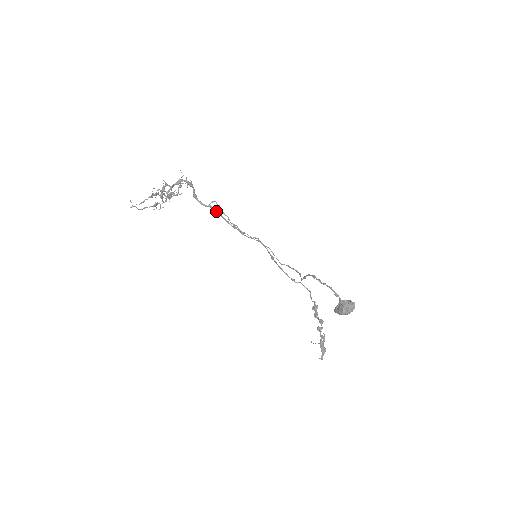
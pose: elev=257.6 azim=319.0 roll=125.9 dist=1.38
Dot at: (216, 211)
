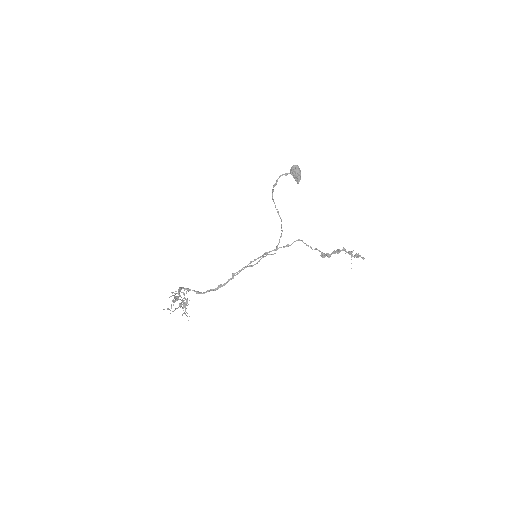
Dot at: (217, 287)
